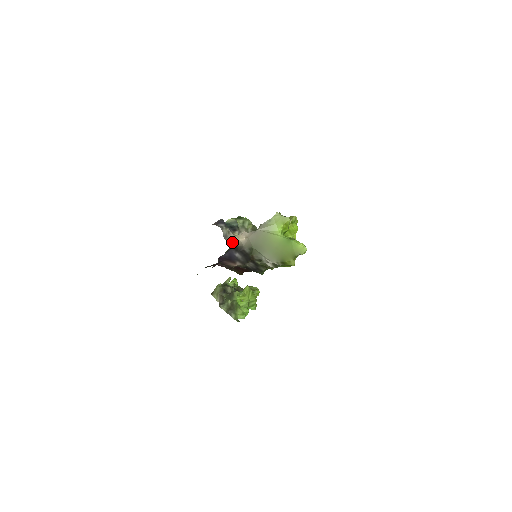
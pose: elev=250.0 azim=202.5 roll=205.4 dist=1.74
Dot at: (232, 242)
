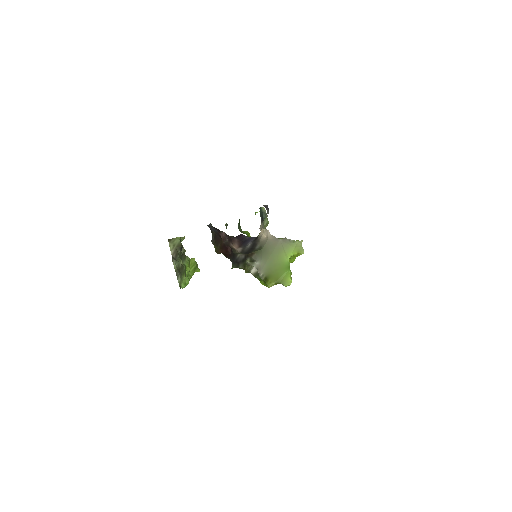
Dot at: occluded
